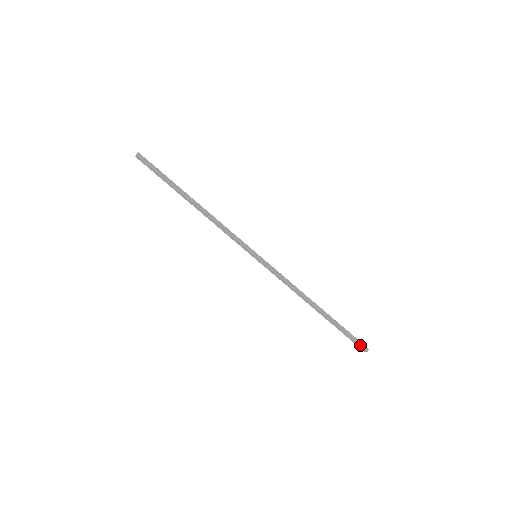
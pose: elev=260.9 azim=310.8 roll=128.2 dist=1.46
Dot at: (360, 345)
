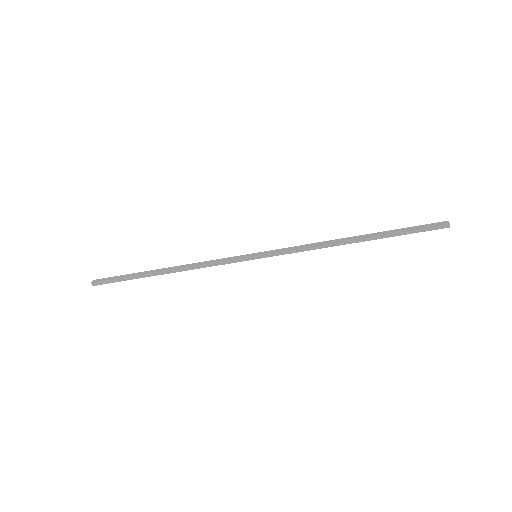
Dot at: occluded
